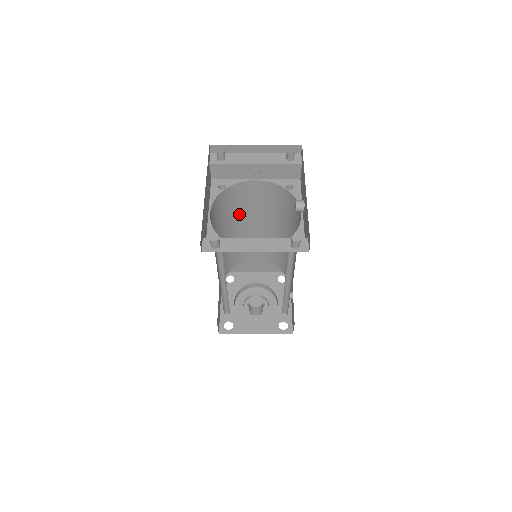
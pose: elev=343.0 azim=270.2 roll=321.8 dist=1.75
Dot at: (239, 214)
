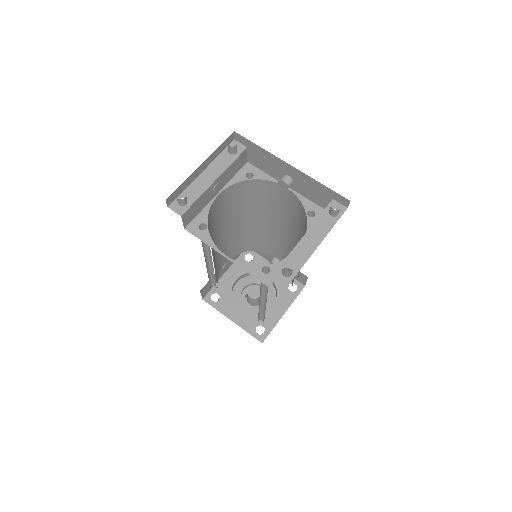
Dot at: (212, 237)
